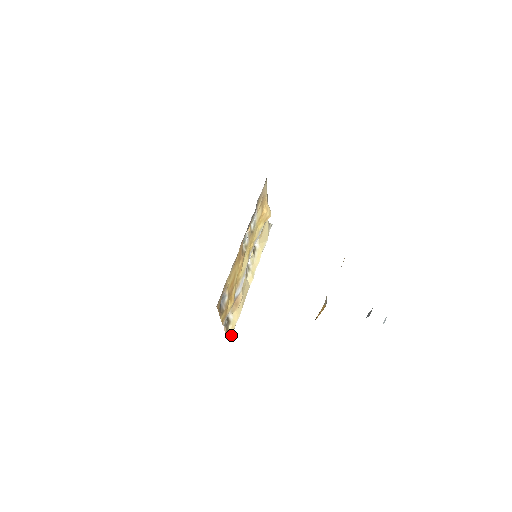
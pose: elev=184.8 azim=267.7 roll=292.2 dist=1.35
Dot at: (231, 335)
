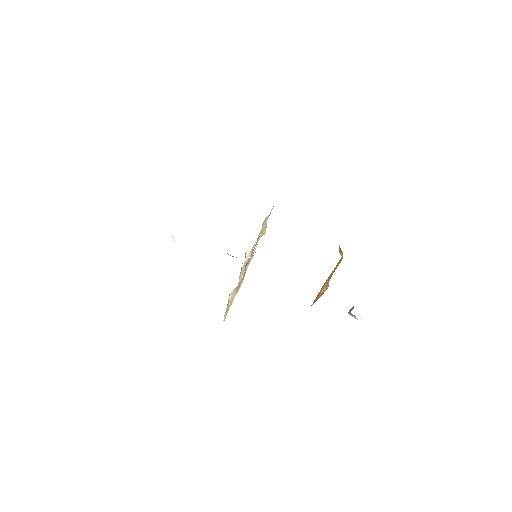
Dot at: occluded
